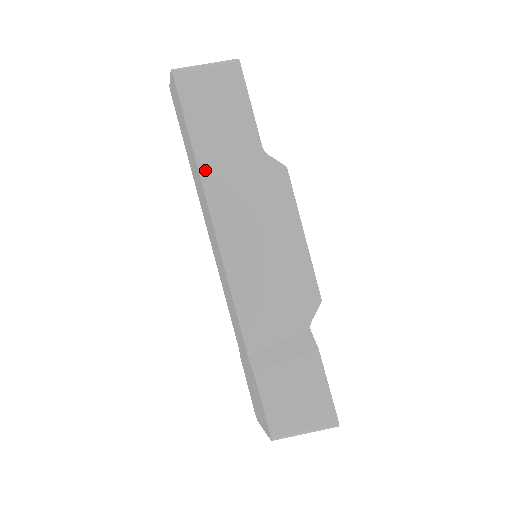
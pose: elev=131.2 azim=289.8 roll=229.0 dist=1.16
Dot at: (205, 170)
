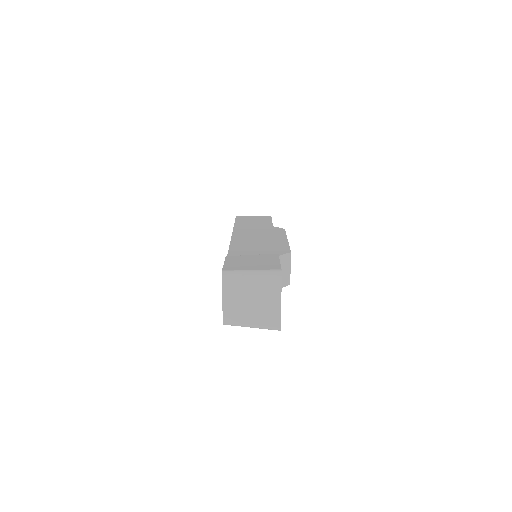
Dot at: (237, 227)
